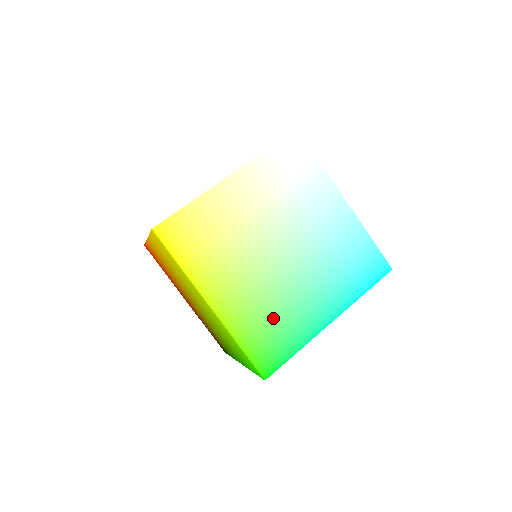
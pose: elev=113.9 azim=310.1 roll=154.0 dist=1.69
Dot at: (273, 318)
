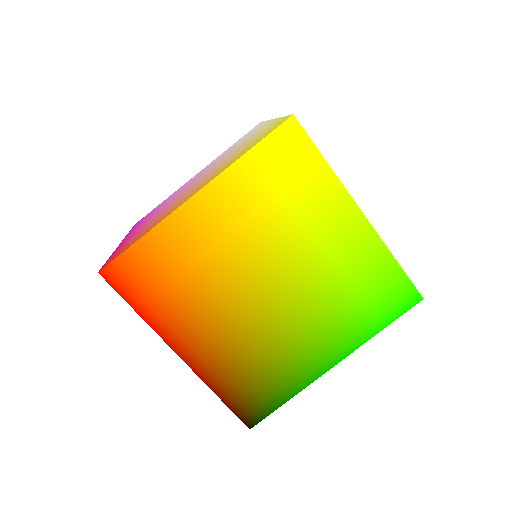
Dot at: occluded
